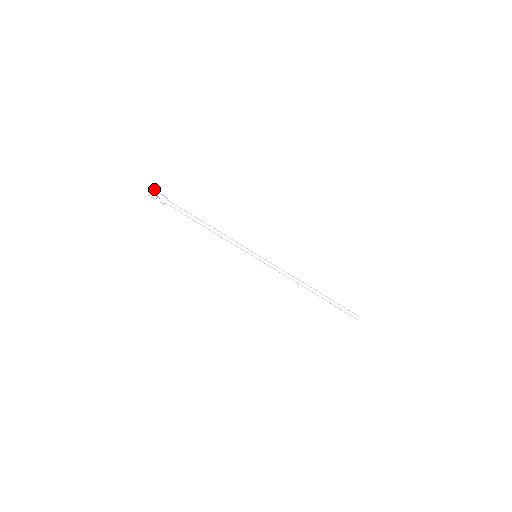
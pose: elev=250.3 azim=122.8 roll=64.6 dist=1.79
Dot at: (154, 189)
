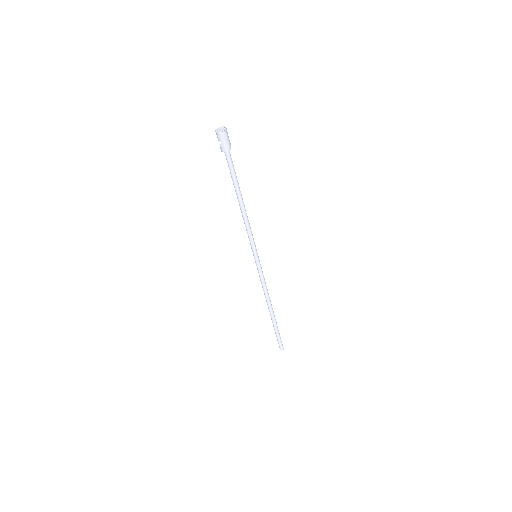
Dot at: (226, 131)
